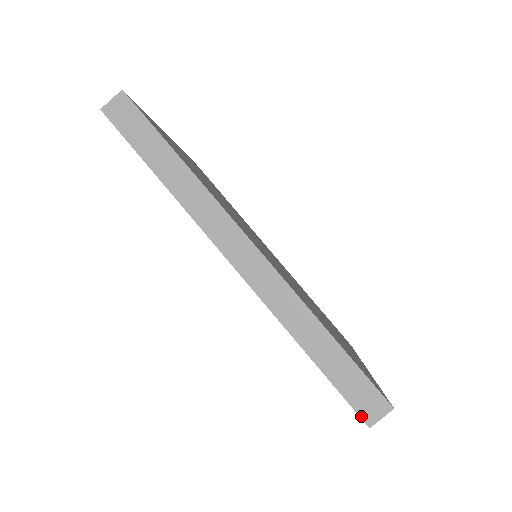
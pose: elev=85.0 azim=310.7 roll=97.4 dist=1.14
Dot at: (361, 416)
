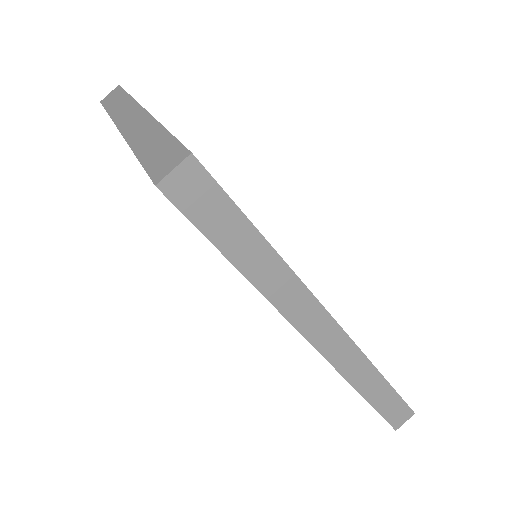
Dot at: (392, 426)
